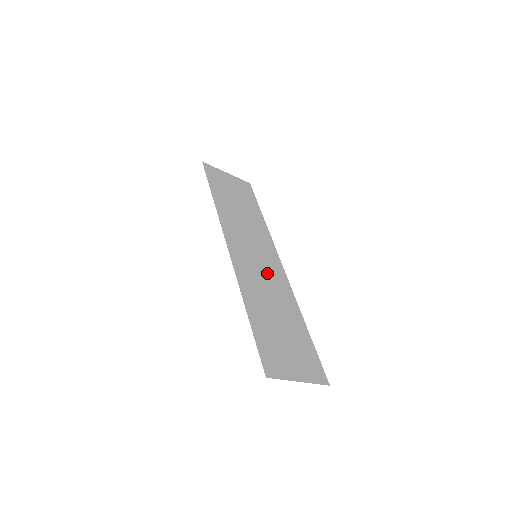
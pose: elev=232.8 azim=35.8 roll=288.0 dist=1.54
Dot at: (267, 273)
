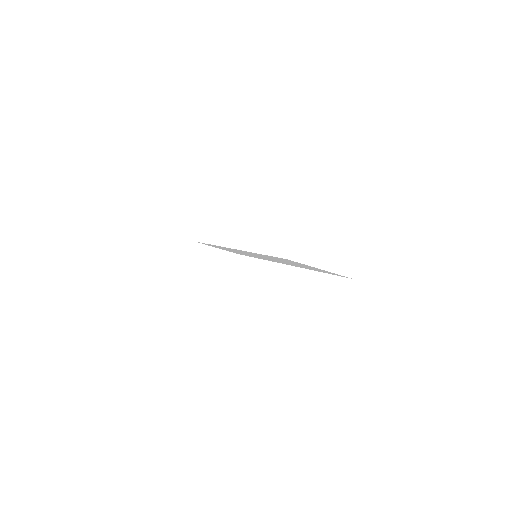
Dot at: occluded
